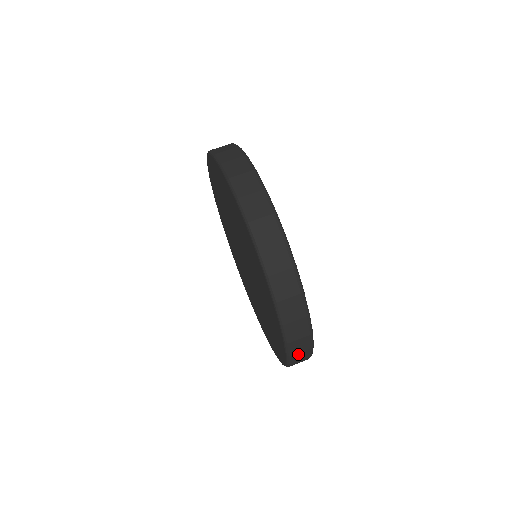
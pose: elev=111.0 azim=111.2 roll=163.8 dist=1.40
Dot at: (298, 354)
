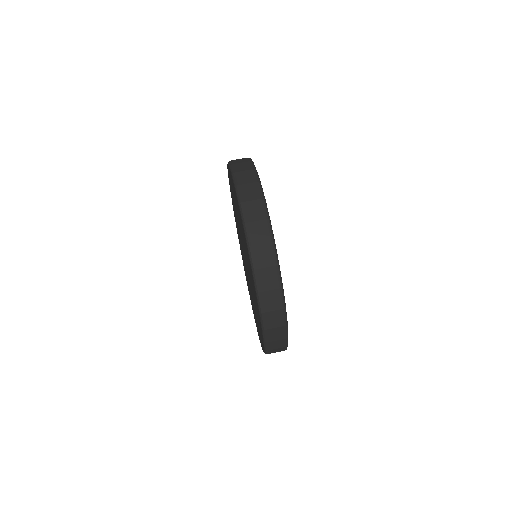
Dot at: (273, 352)
